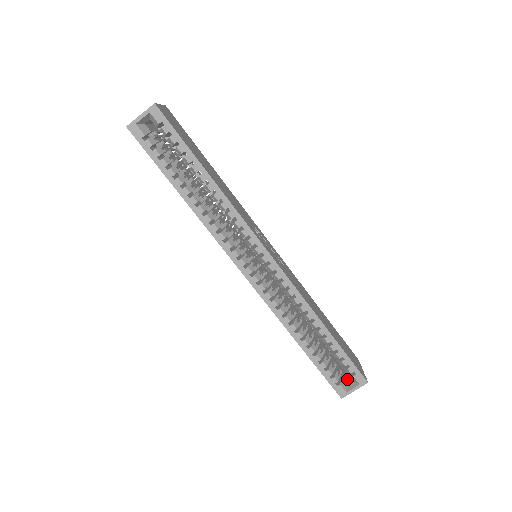
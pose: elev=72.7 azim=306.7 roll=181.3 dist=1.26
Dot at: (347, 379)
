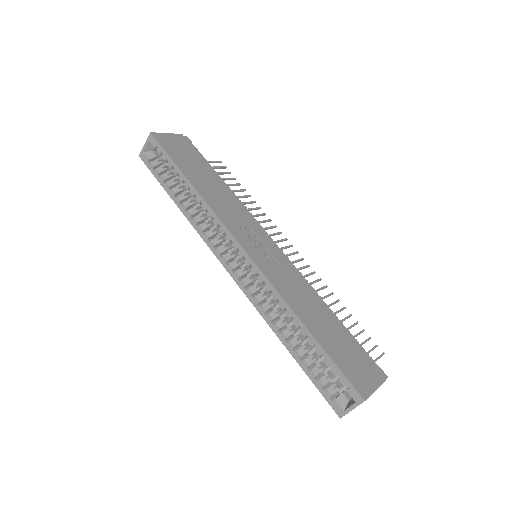
Dot at: occluded
